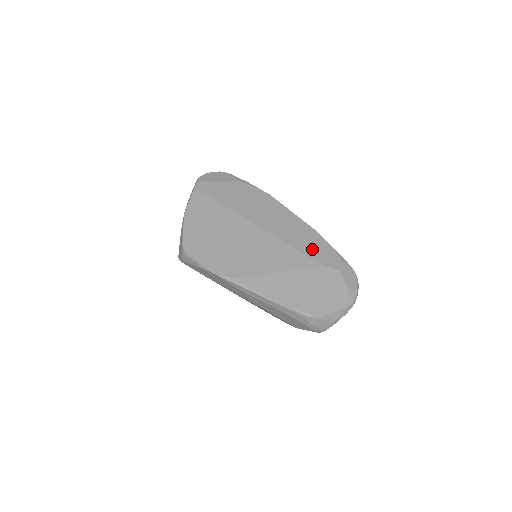
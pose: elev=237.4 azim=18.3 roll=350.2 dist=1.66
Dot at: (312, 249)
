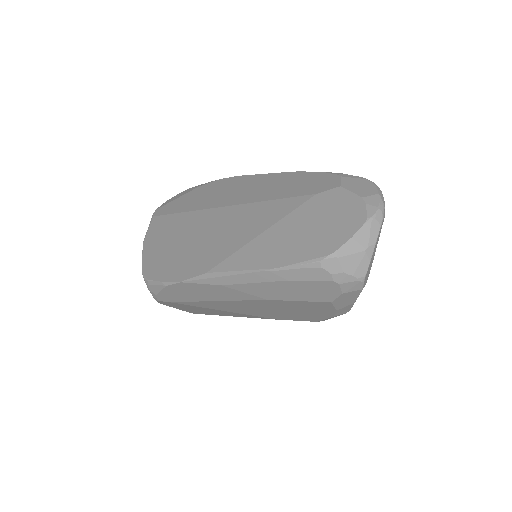
Dot at: (297, 188)
